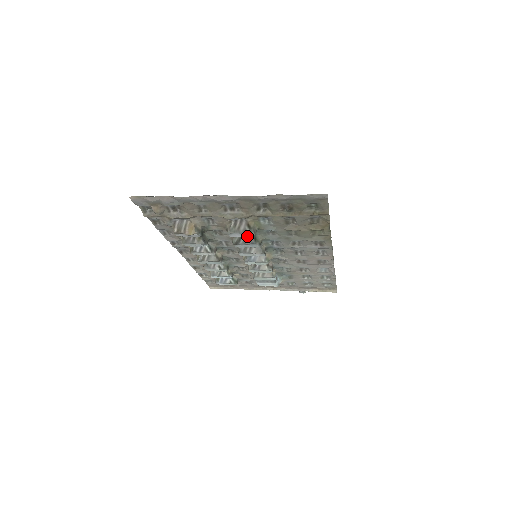
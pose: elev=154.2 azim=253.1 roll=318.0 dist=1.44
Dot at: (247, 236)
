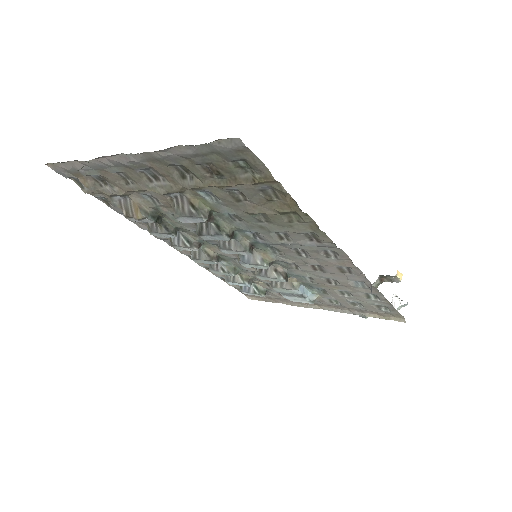
Dot at: (200, 222)
